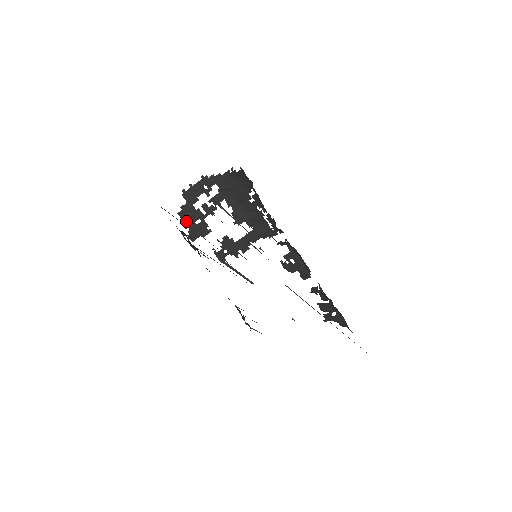
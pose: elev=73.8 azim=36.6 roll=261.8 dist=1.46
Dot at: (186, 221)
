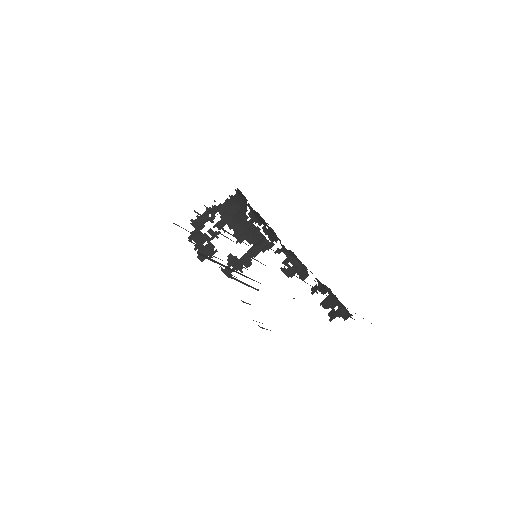
Dot at: occluded
